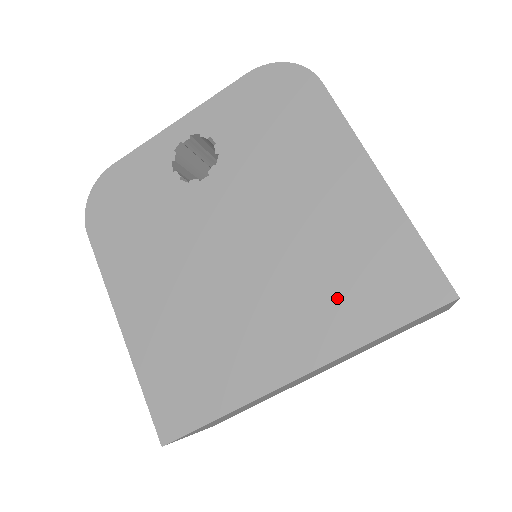
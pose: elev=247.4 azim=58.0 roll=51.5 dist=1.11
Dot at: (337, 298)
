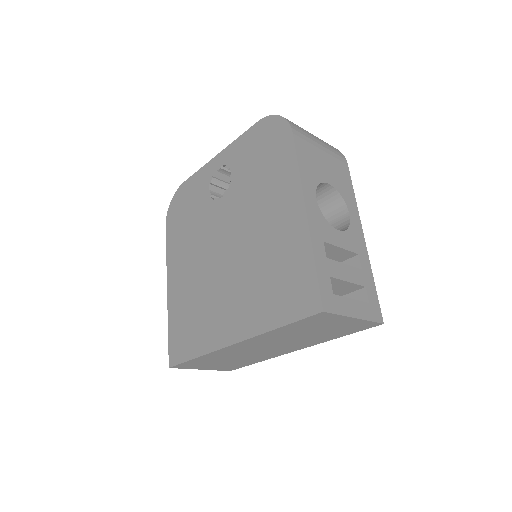
Dot at: (262, 295)
